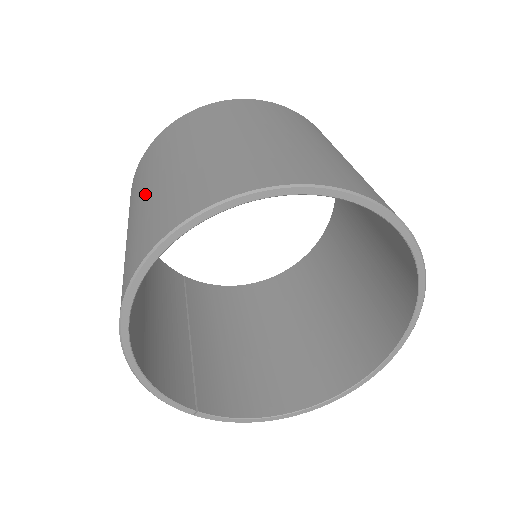
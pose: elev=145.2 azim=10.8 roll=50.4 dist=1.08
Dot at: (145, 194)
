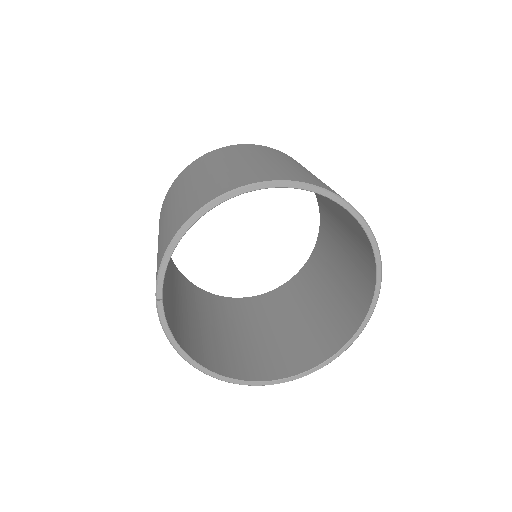
Dot at: (261, 159)
